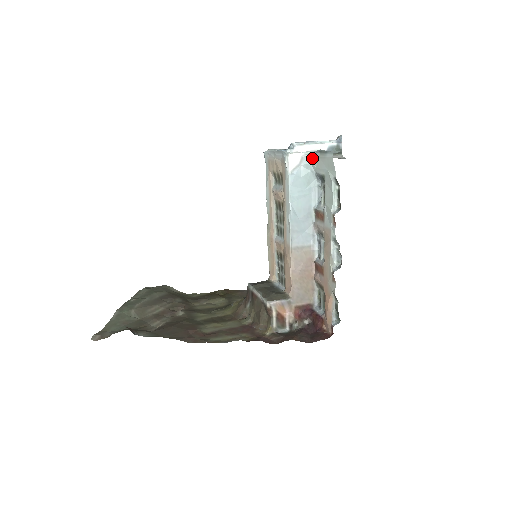
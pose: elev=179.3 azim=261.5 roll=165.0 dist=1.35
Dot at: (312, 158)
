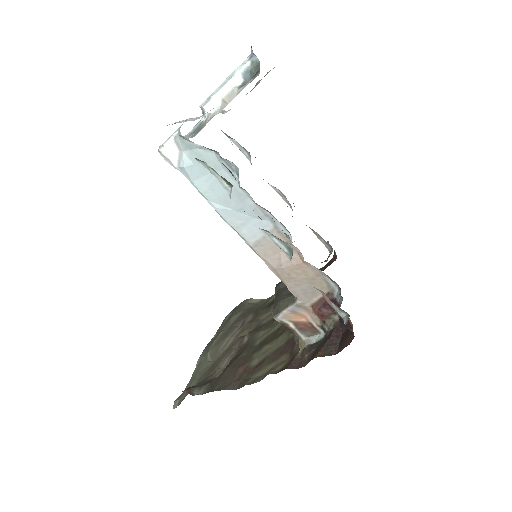
Dot at: (182, 136)
